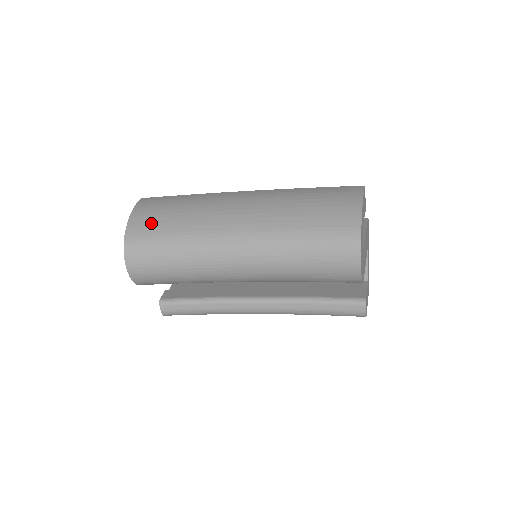
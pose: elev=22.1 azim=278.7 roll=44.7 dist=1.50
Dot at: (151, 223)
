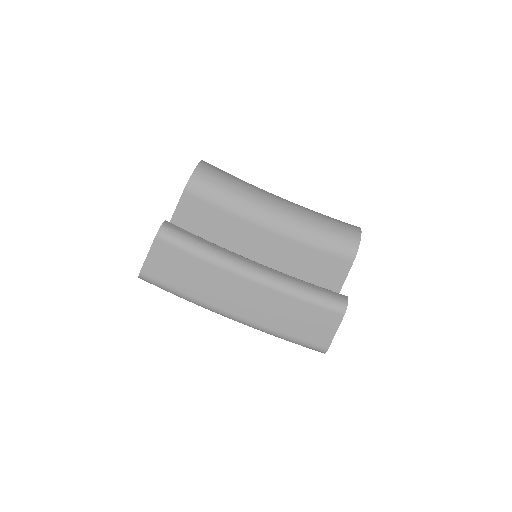
Dot at: occluded
